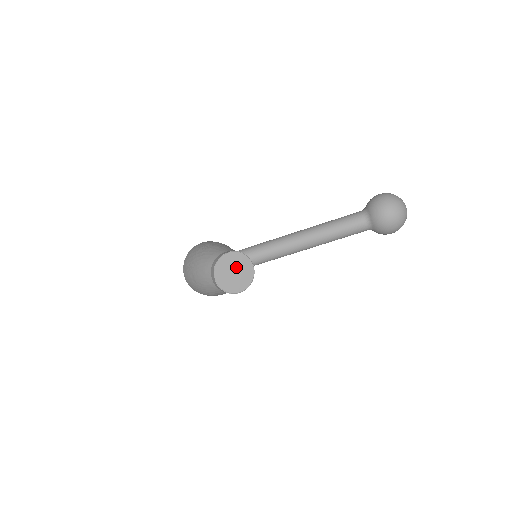
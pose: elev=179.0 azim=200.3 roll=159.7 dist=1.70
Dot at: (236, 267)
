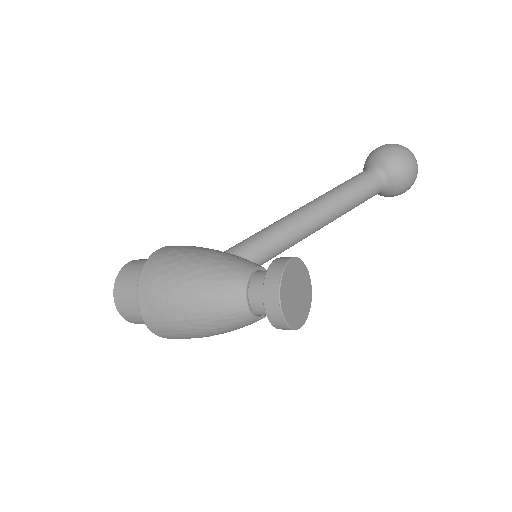
Dot at: (297, 284)
